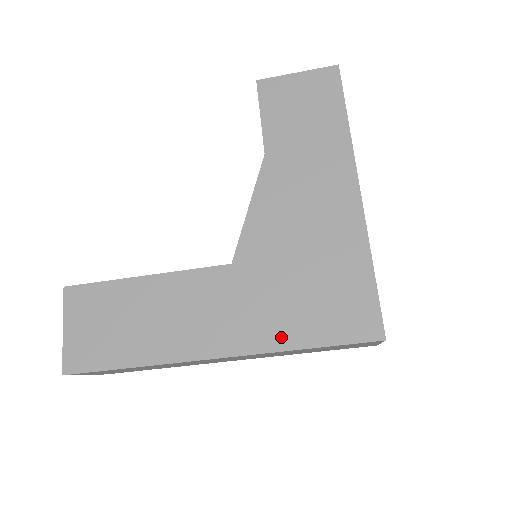
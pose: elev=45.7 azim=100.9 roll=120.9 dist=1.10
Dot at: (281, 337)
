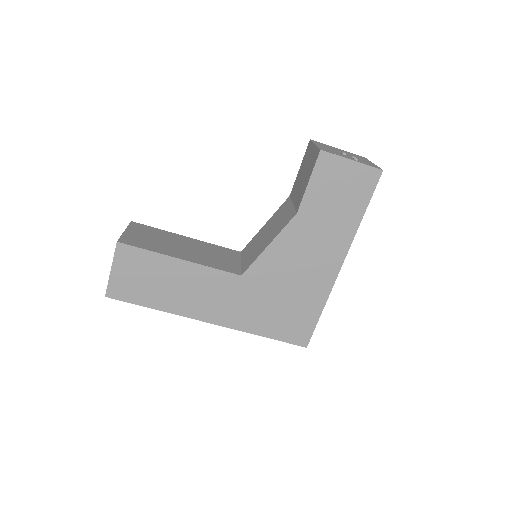
Dot at: (252, 326)
